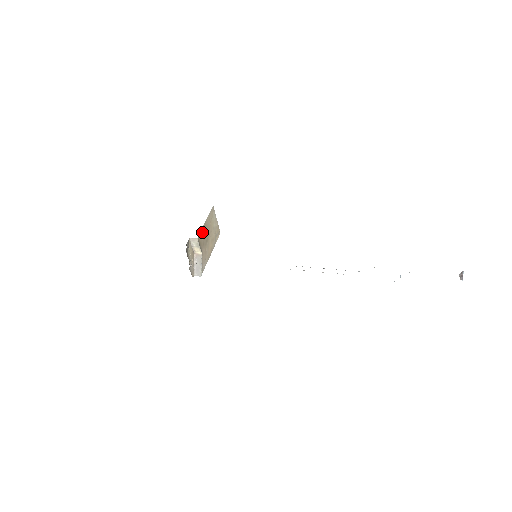
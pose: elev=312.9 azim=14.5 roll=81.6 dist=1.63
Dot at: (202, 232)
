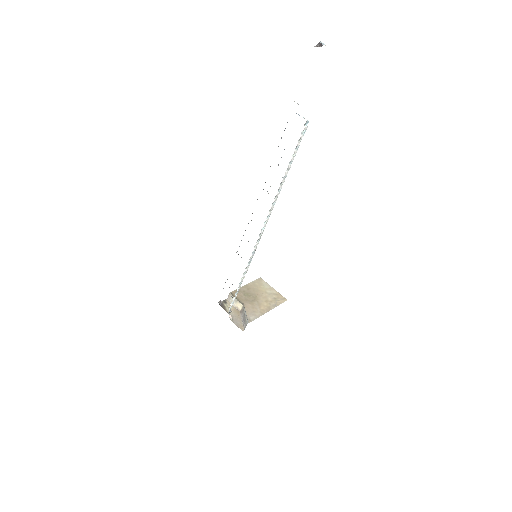
Dot at: (241, 291)
